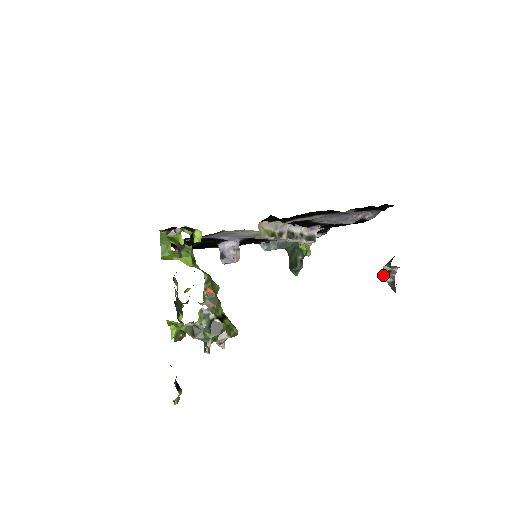
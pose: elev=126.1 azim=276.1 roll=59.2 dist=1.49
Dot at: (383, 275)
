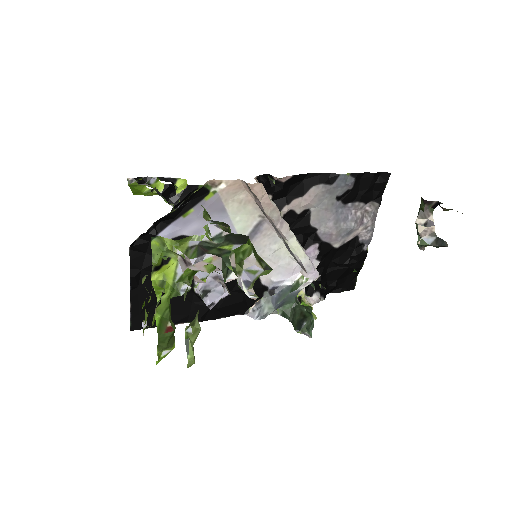
Dot at: (420, 240)
